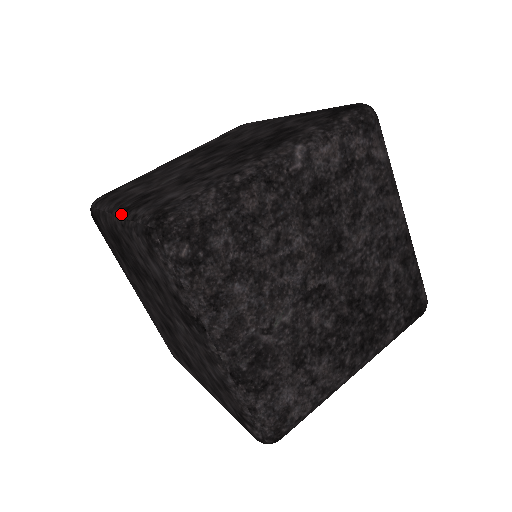
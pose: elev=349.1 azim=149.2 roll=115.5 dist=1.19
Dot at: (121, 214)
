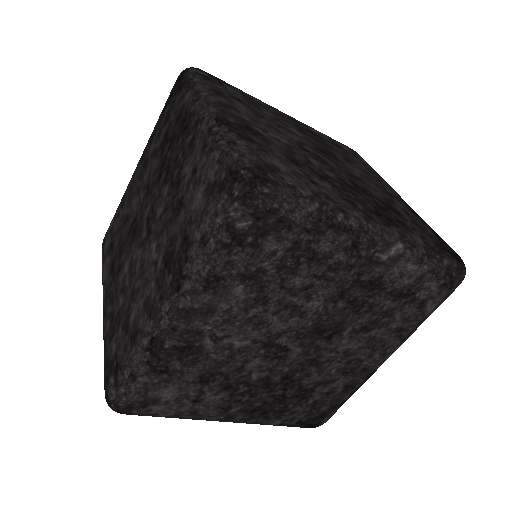
Dot at: (219, 120)
